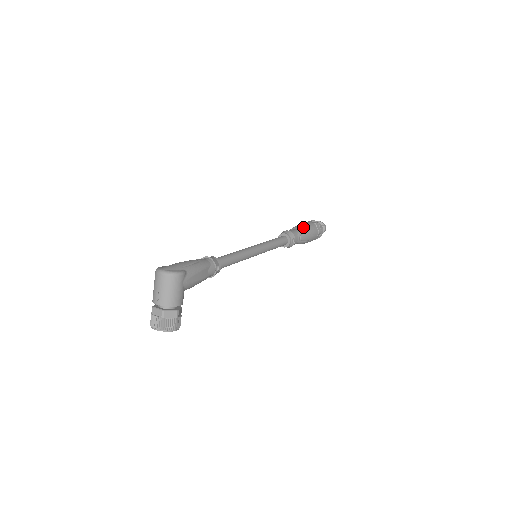
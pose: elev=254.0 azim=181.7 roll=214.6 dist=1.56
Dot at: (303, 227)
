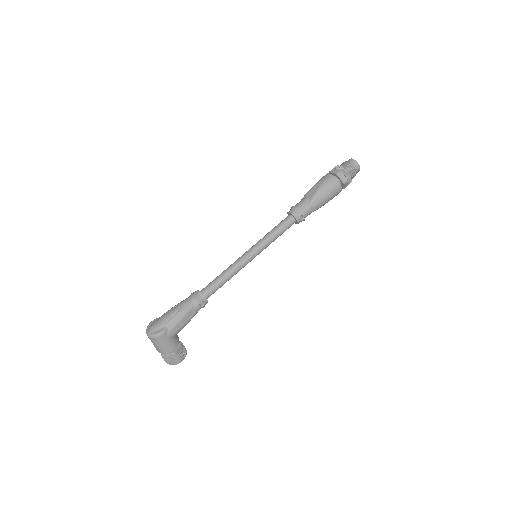
Dot at: (316, 192)
